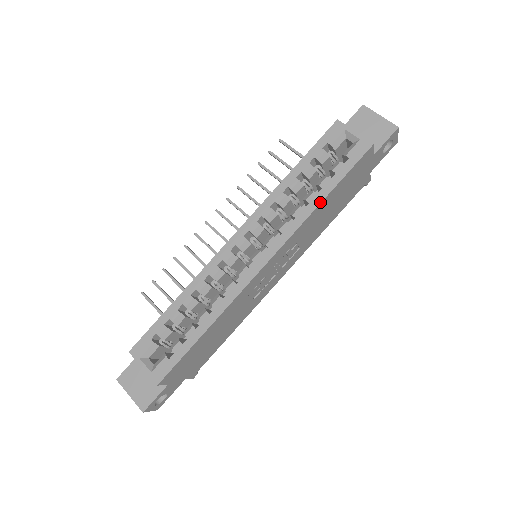
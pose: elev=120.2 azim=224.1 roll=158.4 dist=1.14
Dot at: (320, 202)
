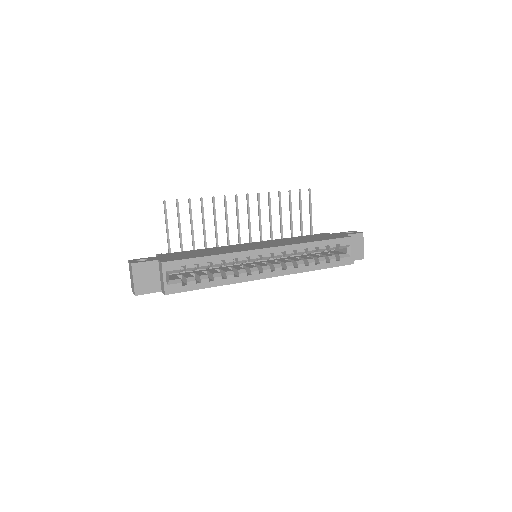
Dot at: (313, 270)
